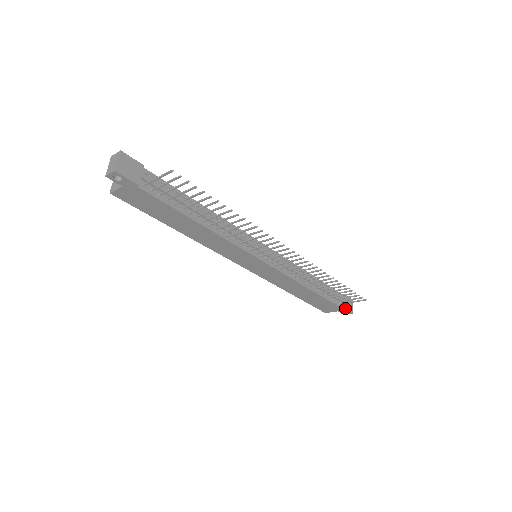
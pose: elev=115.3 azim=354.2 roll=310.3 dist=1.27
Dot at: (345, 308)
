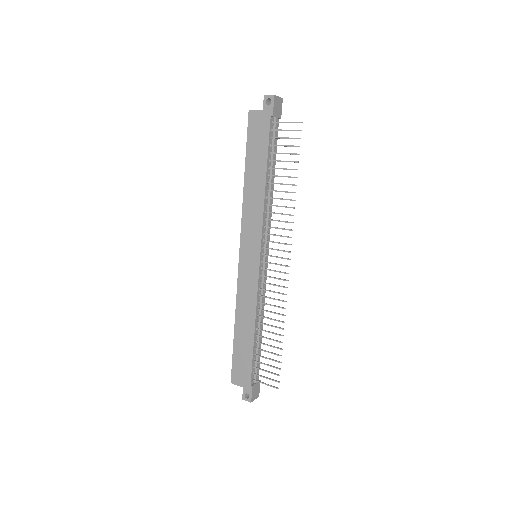
Dot at: (253, 387)
